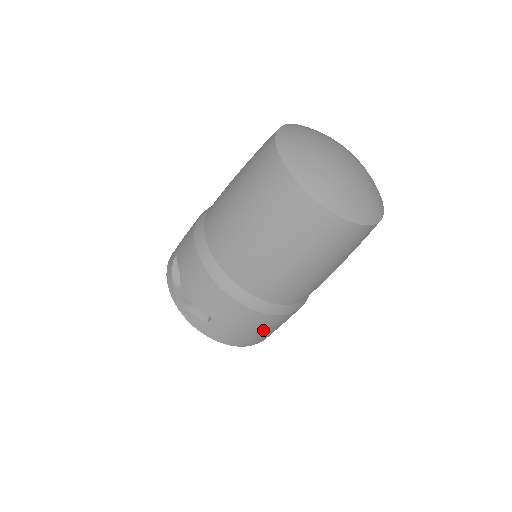
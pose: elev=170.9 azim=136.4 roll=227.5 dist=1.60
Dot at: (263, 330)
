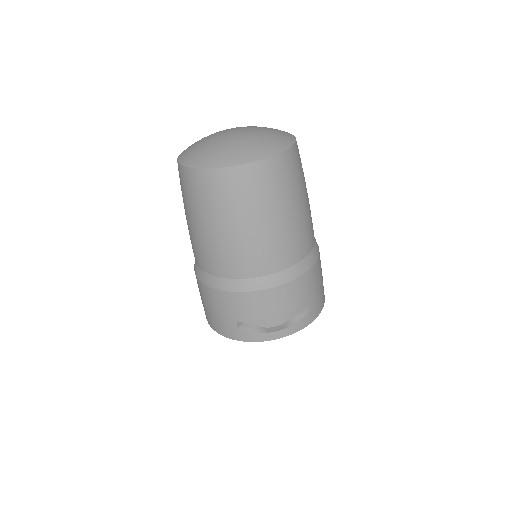
Dot at: occluded
